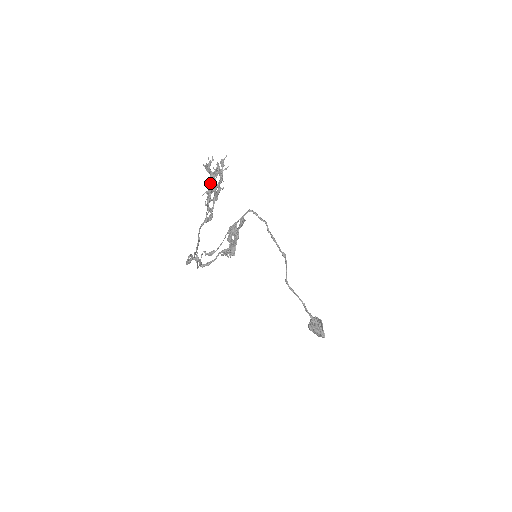
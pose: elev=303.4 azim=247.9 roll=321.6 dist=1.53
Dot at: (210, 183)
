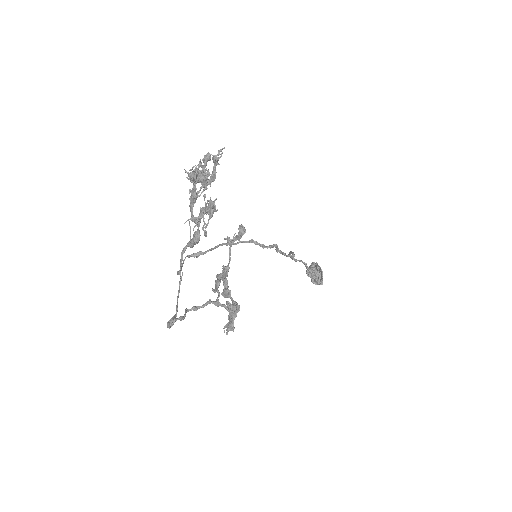
Dot at: occluded
